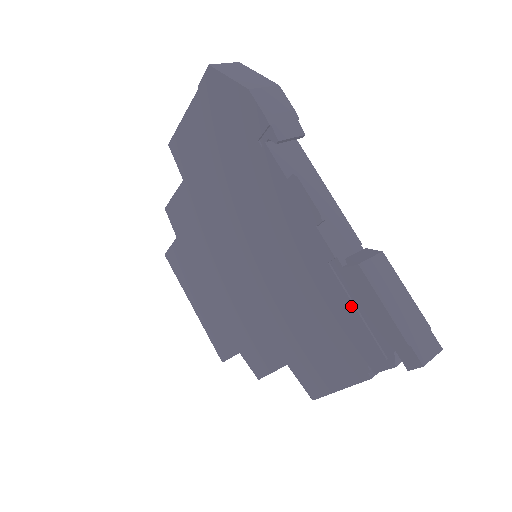
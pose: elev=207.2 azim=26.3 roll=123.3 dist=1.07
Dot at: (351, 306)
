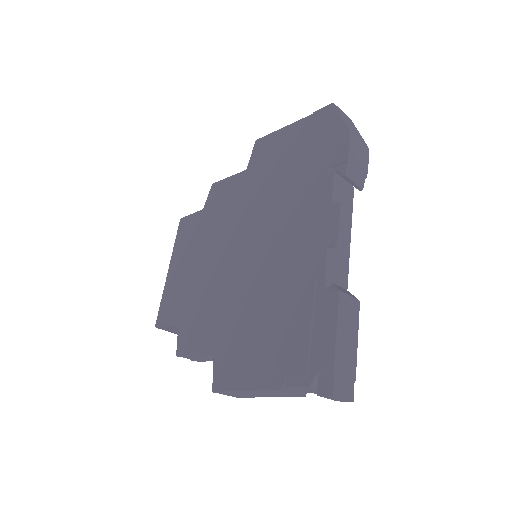
Dot at: (309, 320)
